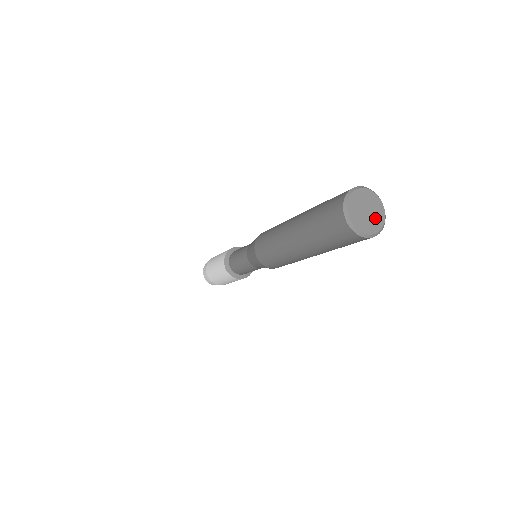
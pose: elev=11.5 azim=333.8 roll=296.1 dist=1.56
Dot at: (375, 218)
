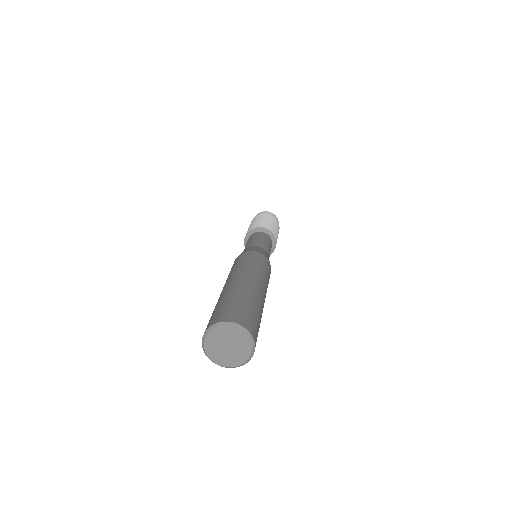
Dot at: (229, 357)
